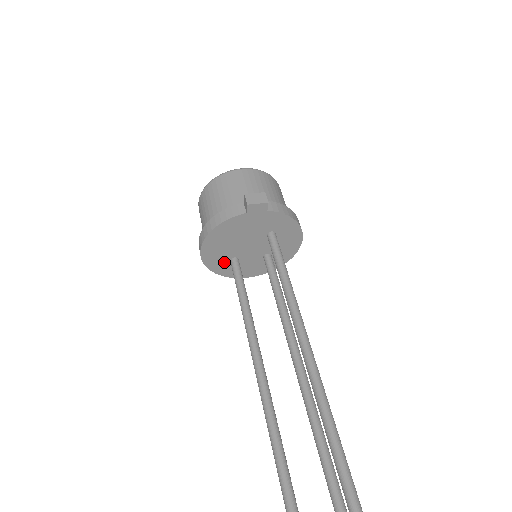
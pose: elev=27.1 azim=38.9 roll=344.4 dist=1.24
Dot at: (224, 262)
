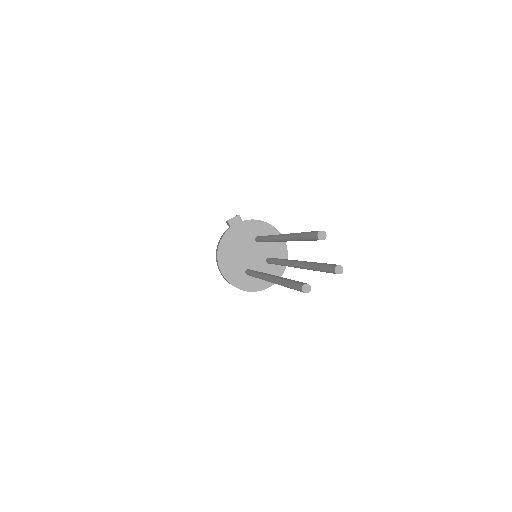
Dot at: (242, 277)
